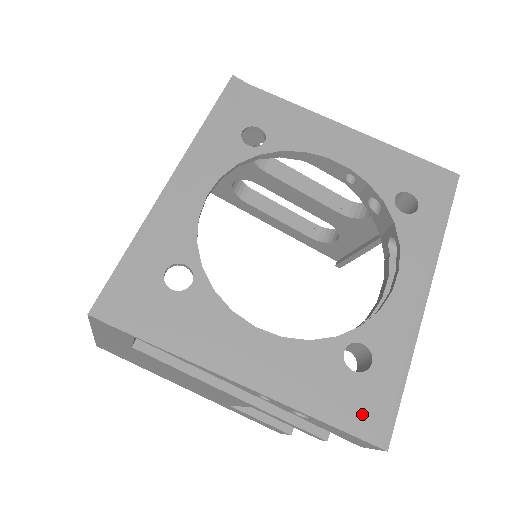
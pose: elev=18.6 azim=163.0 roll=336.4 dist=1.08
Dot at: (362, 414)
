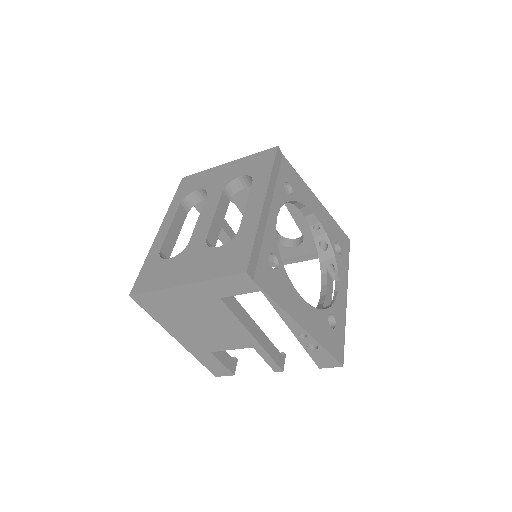
Dot at: (336, 348)
